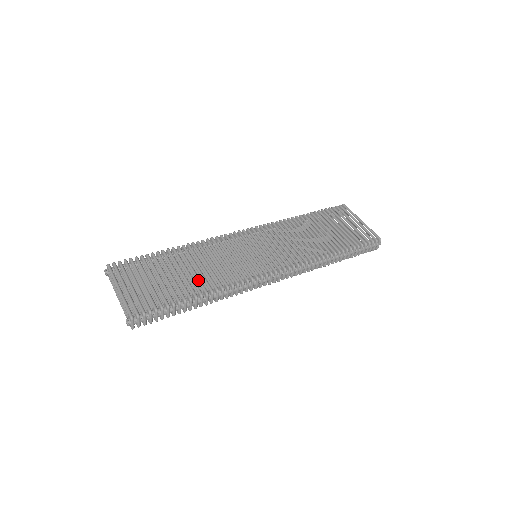
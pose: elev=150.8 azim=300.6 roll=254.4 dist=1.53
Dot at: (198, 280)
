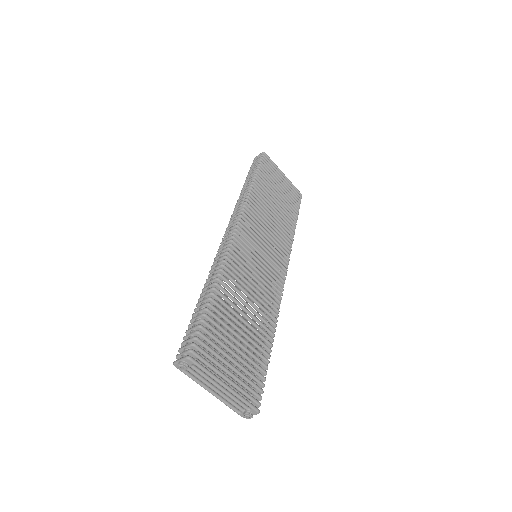
Dot at: (260, 323)
